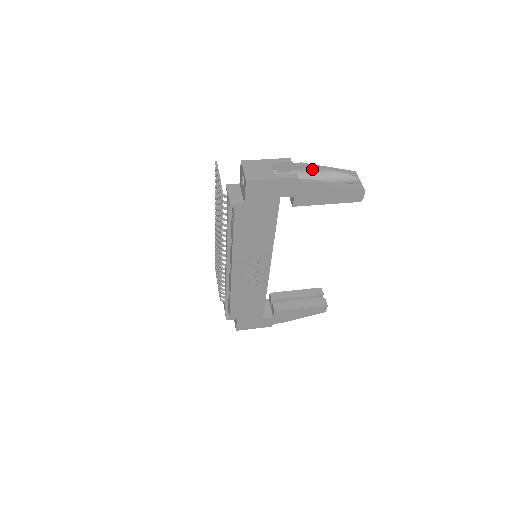
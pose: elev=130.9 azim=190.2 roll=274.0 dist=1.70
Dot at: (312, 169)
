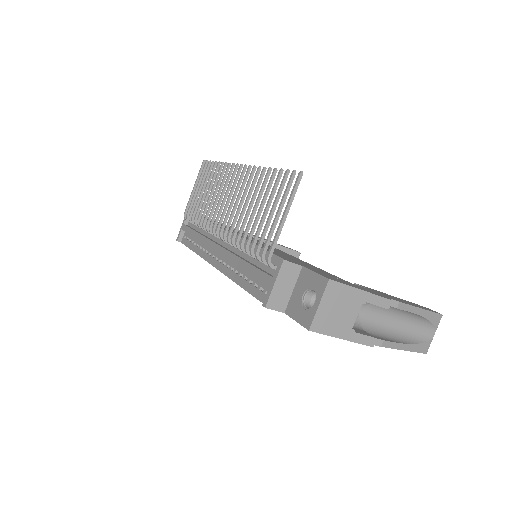
Dot at: (402, 309)
